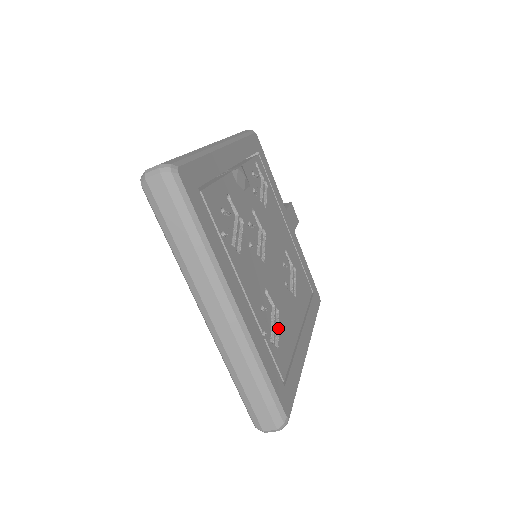
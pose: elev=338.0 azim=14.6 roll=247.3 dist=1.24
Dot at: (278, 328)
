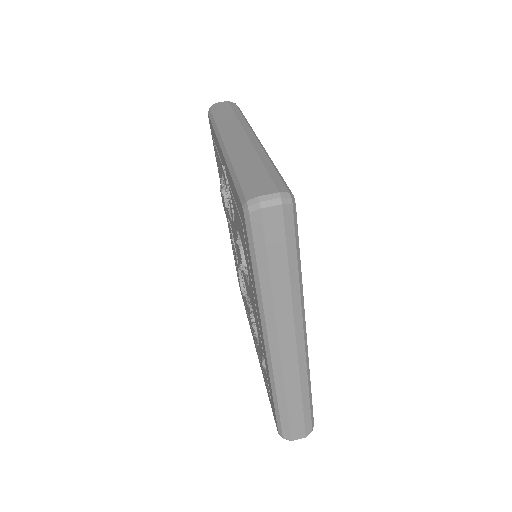
Dot at: occluded
